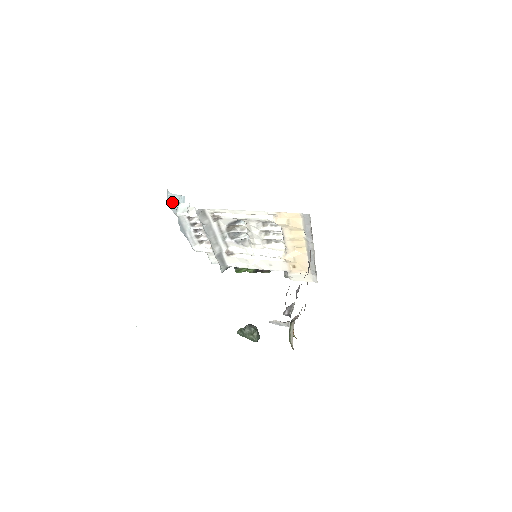
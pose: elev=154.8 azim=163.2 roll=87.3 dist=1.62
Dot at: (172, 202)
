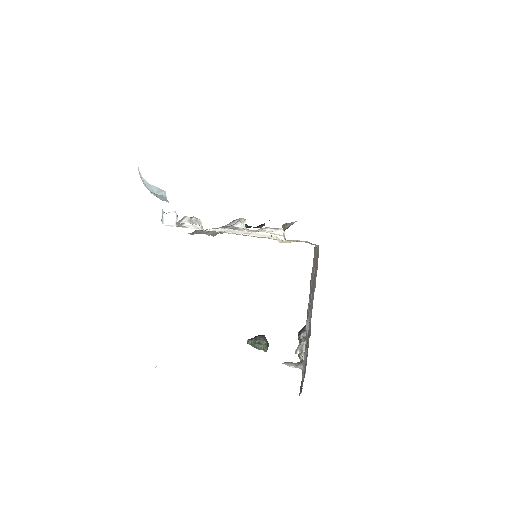
Dot at: (149, 190)
